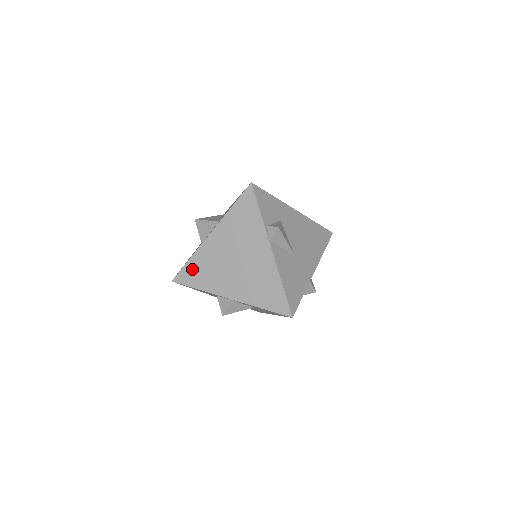
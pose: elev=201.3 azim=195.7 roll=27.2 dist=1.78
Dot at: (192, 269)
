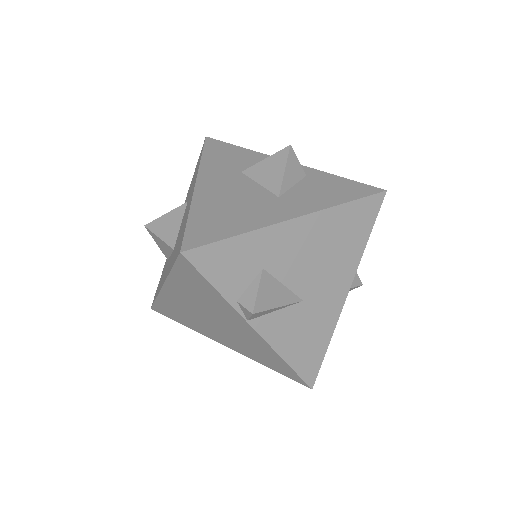
Dot at: (165, 308)
